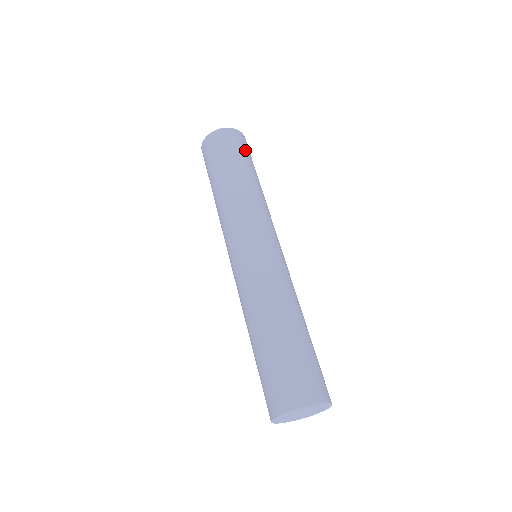
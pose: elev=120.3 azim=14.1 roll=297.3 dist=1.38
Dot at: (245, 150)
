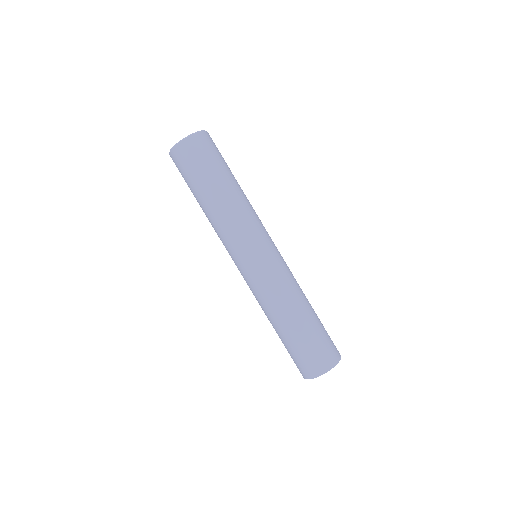
Dot at: (198, 163)
